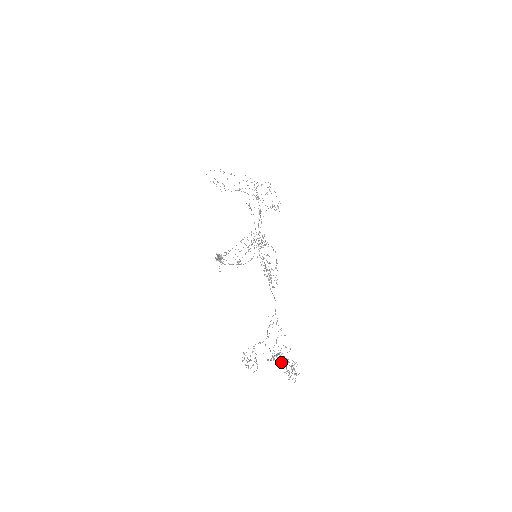
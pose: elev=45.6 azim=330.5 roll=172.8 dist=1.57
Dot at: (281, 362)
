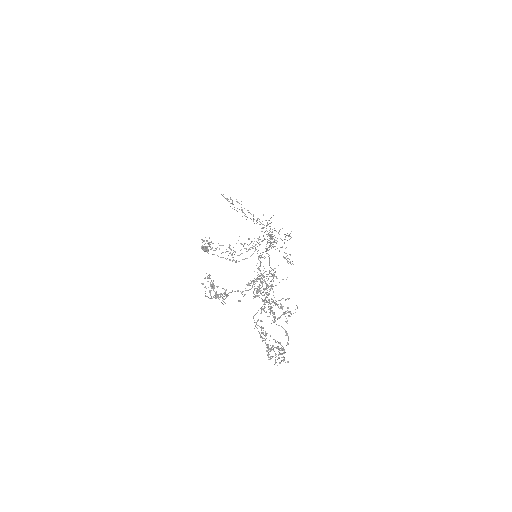
Dot at: occluded
